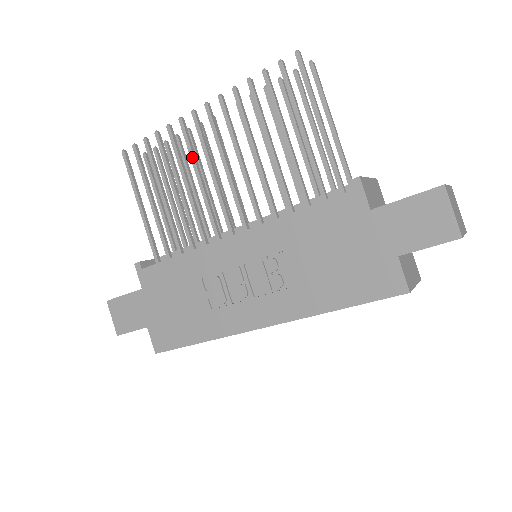
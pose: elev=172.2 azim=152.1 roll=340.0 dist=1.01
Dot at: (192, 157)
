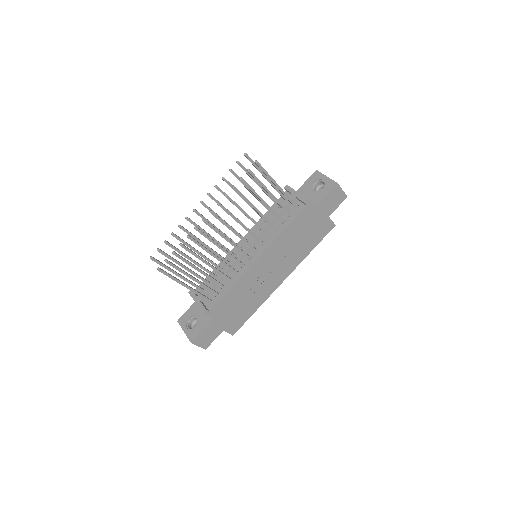
Dot at: (213, 242)
